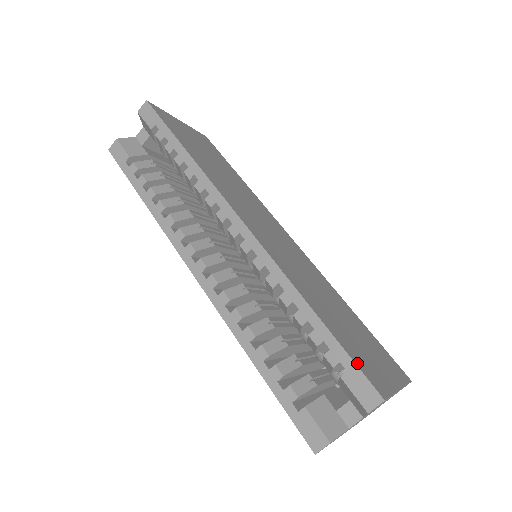
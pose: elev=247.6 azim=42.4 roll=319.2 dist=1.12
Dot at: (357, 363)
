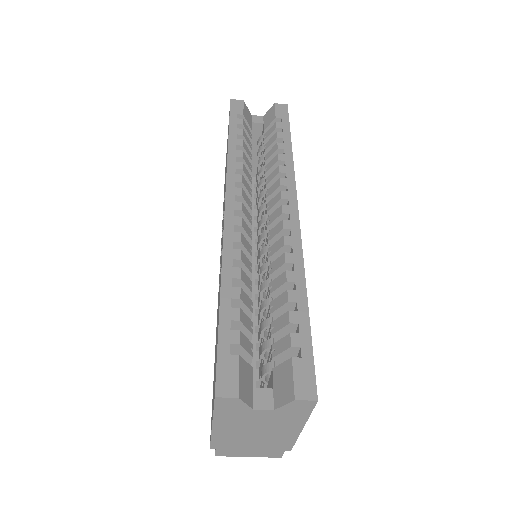
Dot at: (313, 360)
